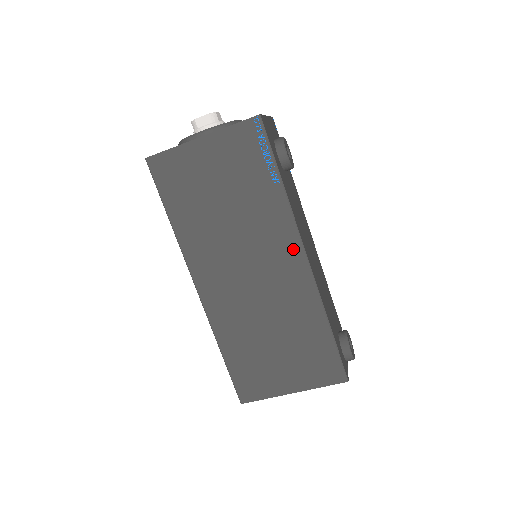
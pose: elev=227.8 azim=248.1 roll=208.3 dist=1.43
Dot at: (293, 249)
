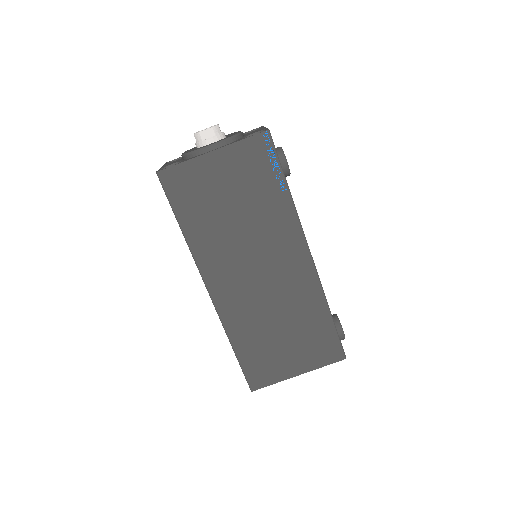
Dot at: (299, 249)
